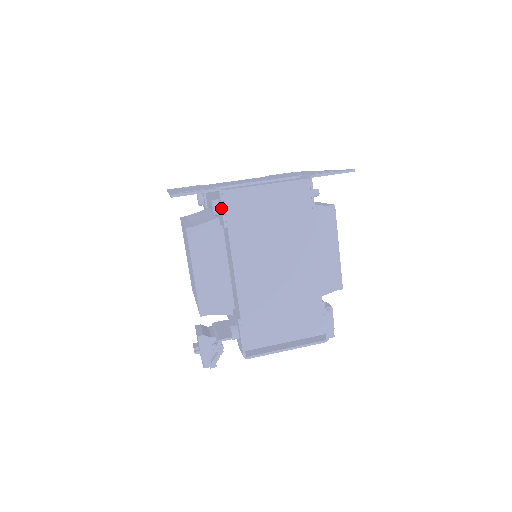
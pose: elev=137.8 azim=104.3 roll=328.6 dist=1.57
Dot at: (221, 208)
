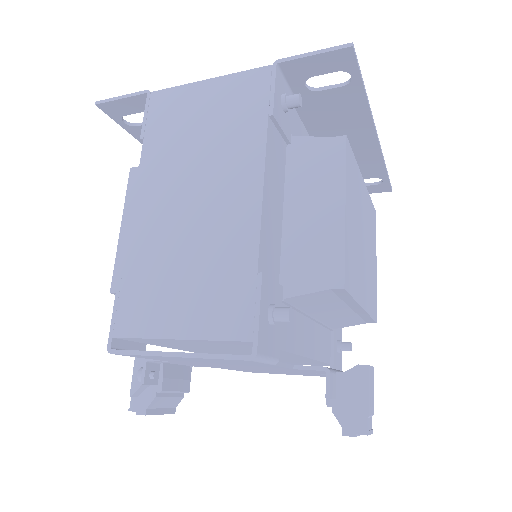
Dot at: (145, 115)
